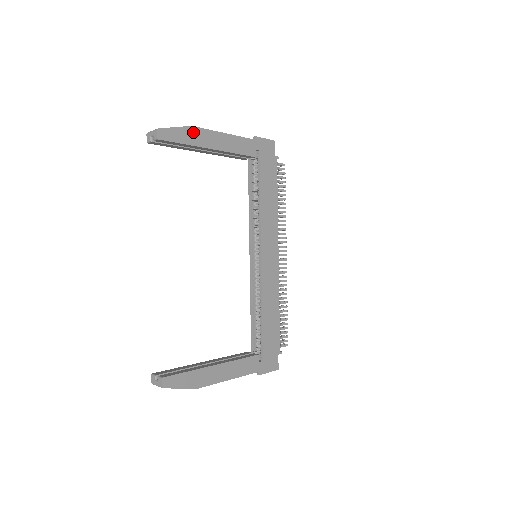
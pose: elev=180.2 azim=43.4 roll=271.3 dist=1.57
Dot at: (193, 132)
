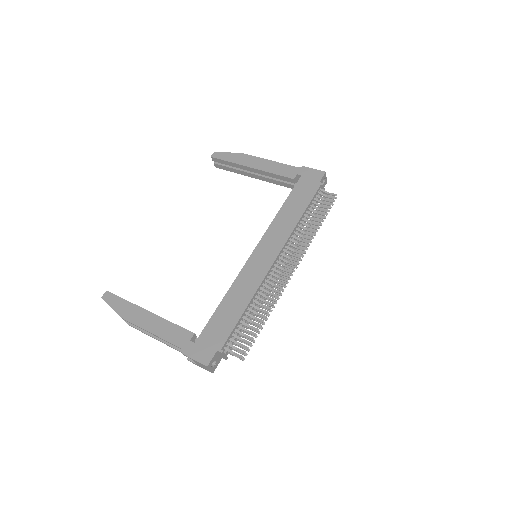
Dot at: (241, 156)
